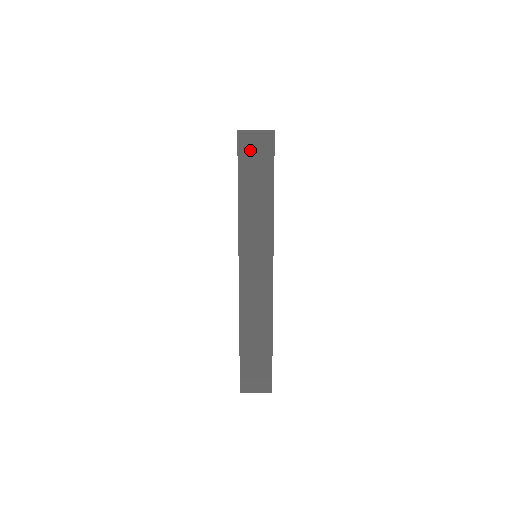
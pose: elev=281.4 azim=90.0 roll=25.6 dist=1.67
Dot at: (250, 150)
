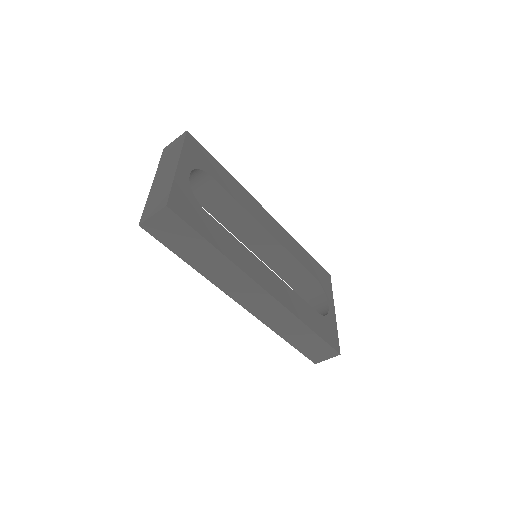
Dot at: (164, 232)
